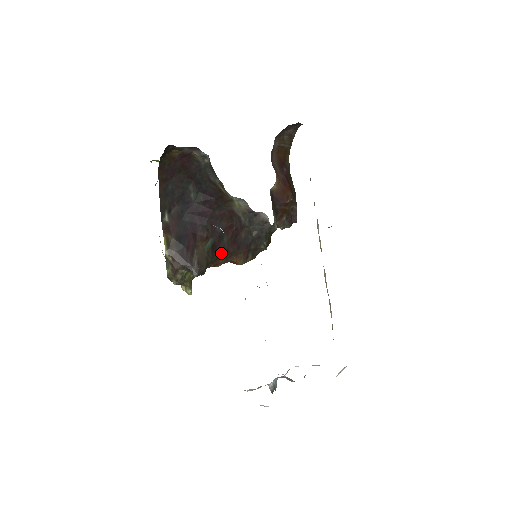
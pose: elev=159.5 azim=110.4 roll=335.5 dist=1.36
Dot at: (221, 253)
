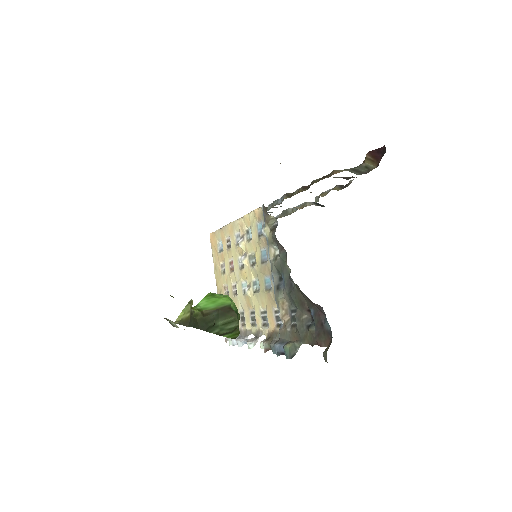
Dot at: occluded
